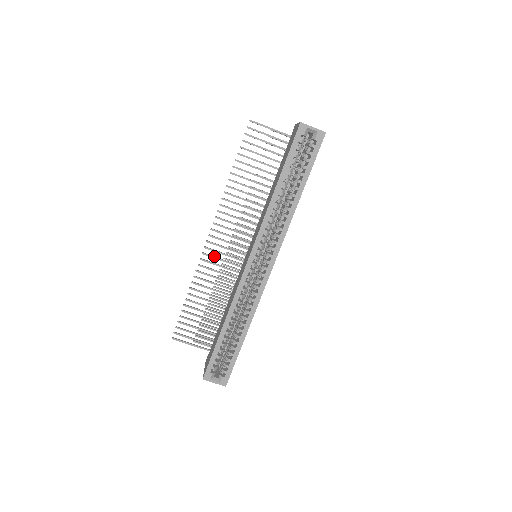
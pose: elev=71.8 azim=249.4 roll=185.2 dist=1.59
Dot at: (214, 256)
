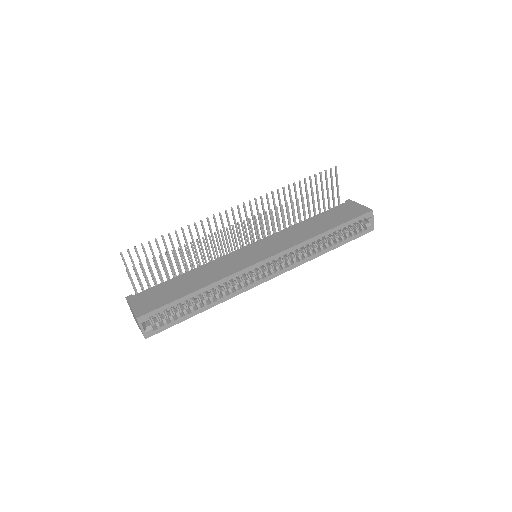
Dot at: (223, 223)
